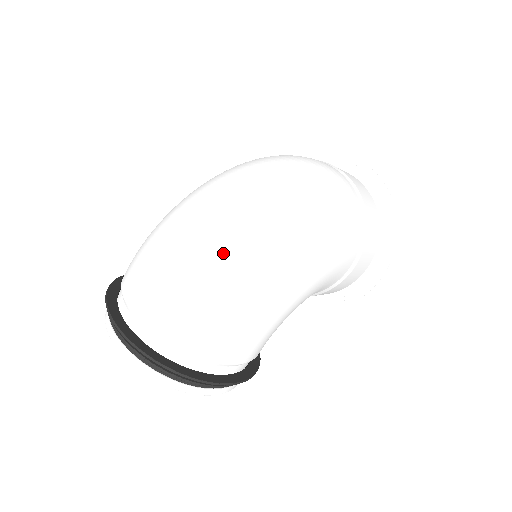
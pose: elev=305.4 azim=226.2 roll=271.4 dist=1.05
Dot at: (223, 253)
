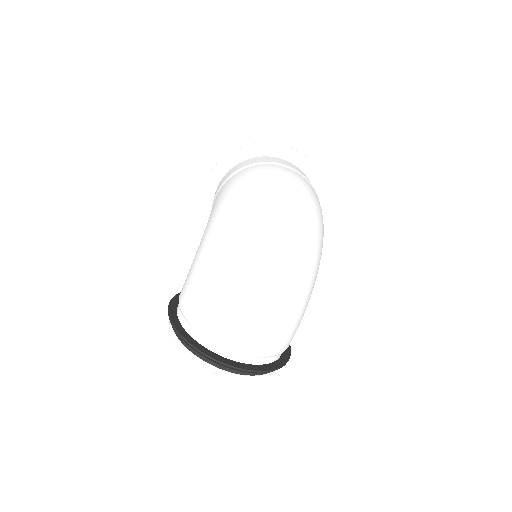
Dot at: (287, 285)
